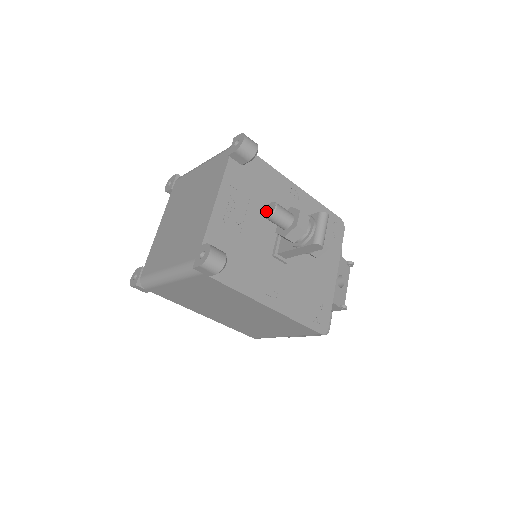
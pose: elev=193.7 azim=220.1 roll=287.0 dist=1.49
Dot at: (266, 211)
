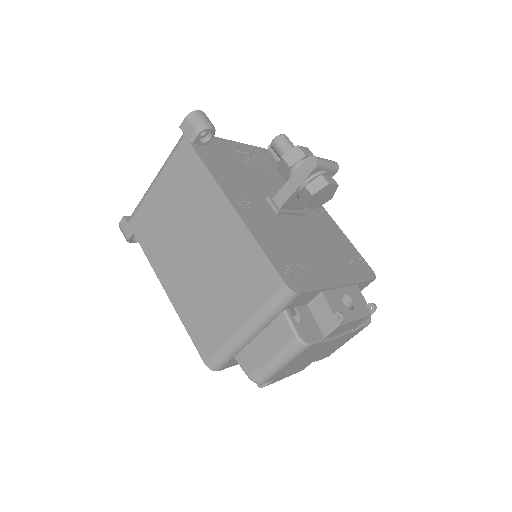
Dot at: occluded
